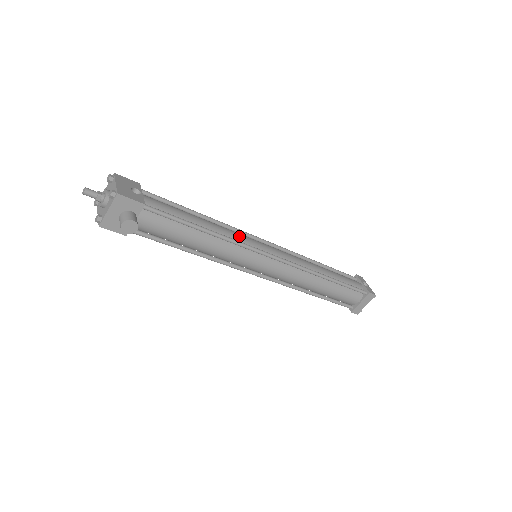
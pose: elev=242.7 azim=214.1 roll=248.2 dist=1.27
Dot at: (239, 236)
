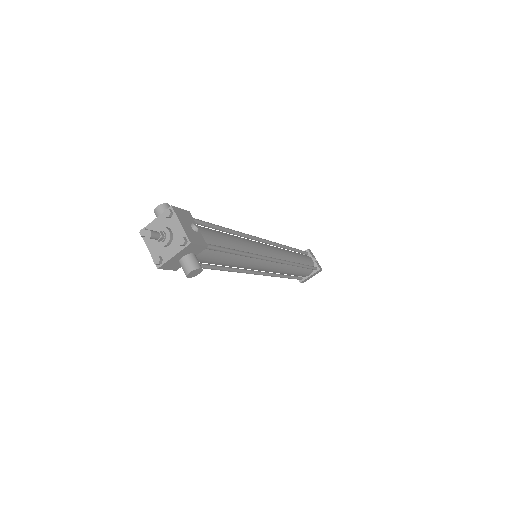
Dot at: (254, 246)
